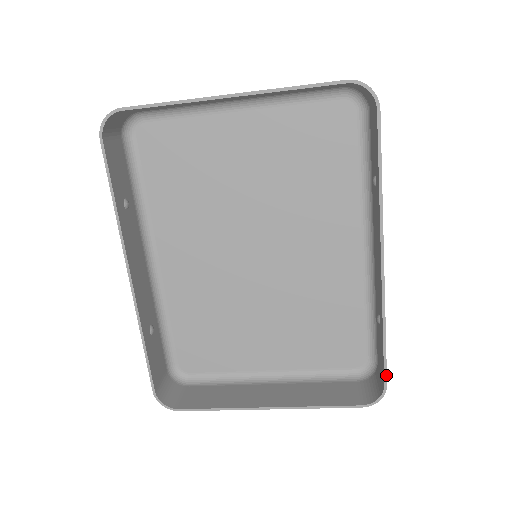
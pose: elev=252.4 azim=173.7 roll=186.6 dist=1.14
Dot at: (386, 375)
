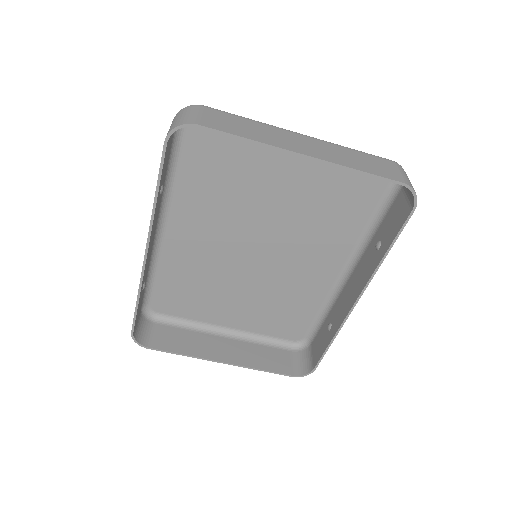
Dot at: (318, 364)
